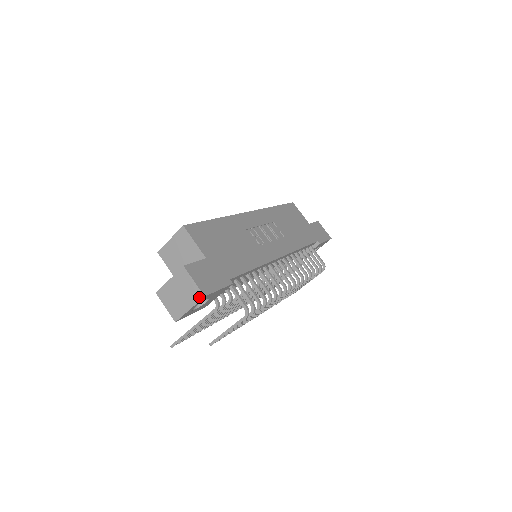
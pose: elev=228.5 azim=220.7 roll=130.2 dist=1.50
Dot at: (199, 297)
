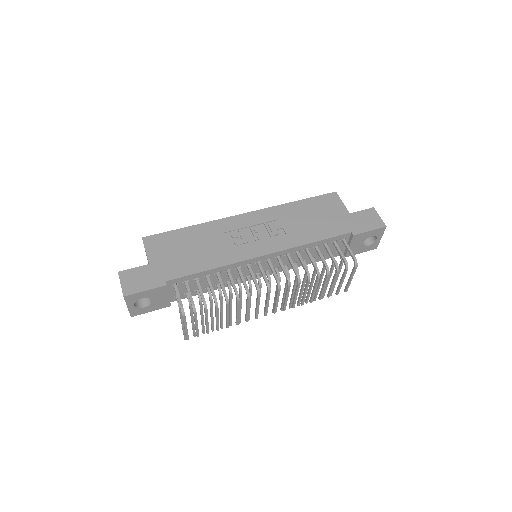
Dot at: (124, 297)
